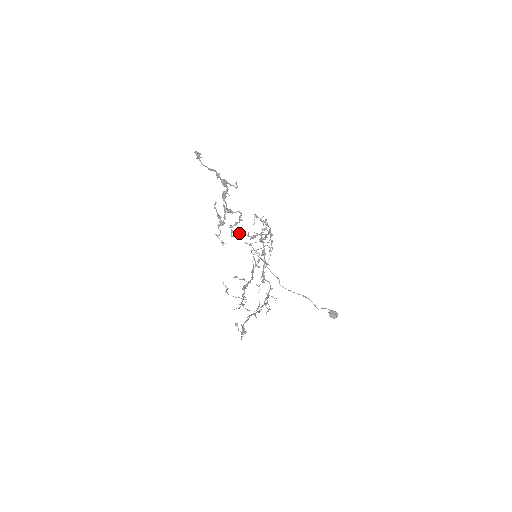
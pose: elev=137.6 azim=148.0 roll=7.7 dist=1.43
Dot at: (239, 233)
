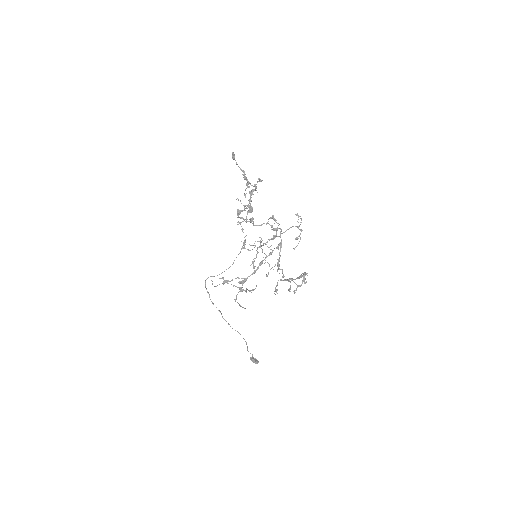
Dot at: (264, 223)
